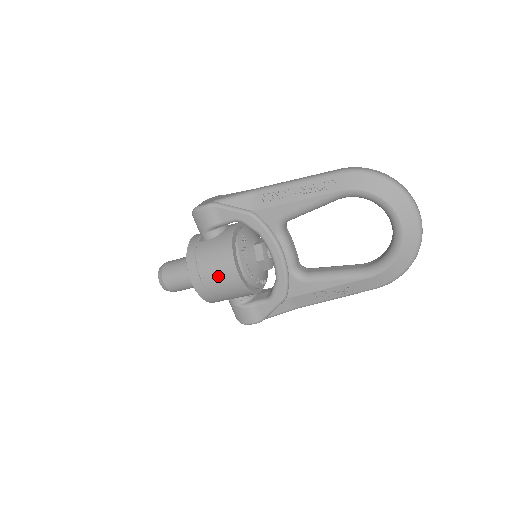
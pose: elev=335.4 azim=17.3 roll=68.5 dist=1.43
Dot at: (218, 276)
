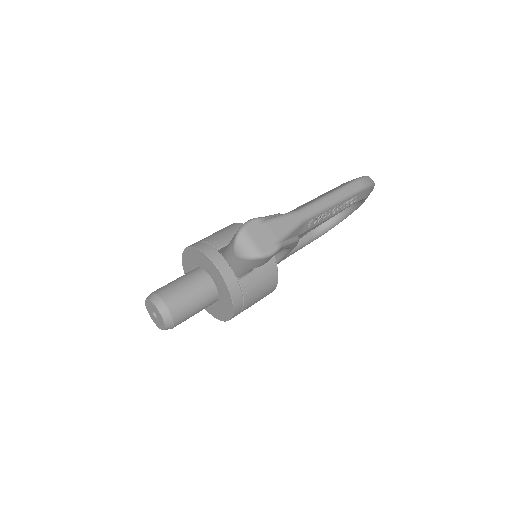
Dot at: occluded
